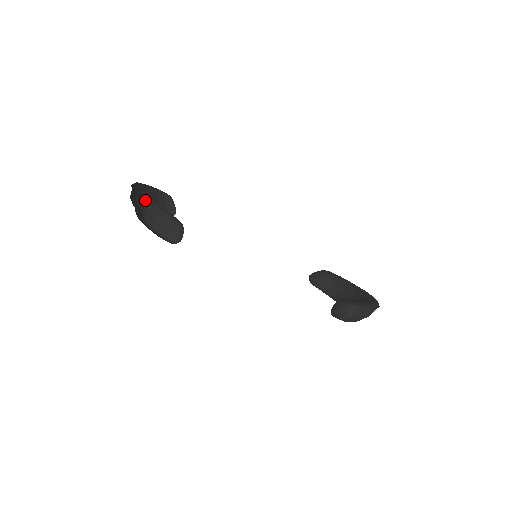
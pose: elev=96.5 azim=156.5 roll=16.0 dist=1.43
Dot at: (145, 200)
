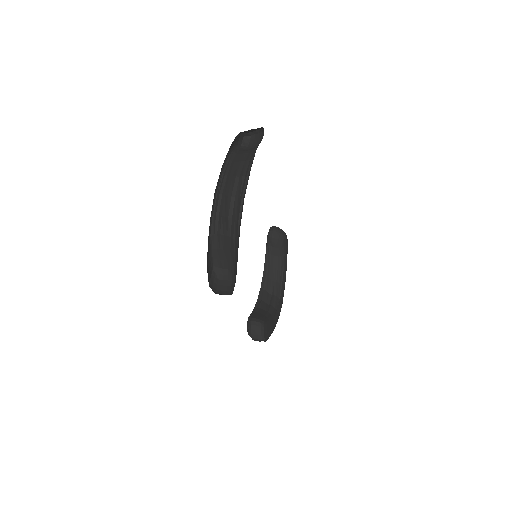
Dot at: (235, 207)
